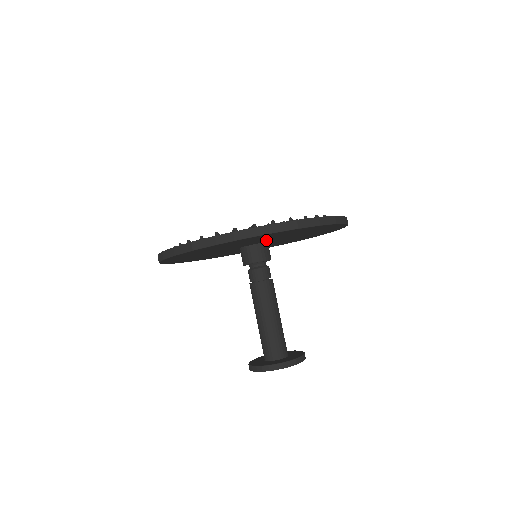
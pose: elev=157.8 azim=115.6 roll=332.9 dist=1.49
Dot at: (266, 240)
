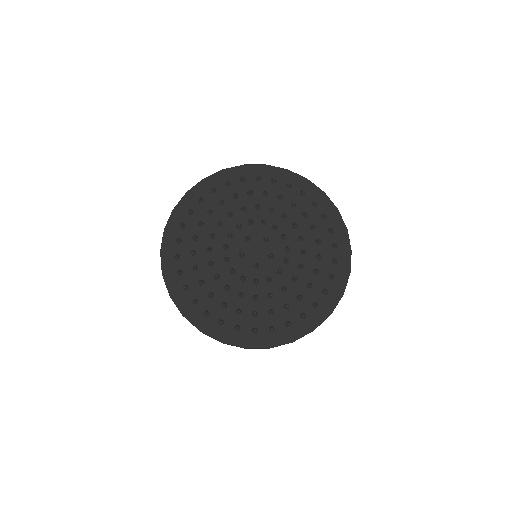
Dot at: occluded
